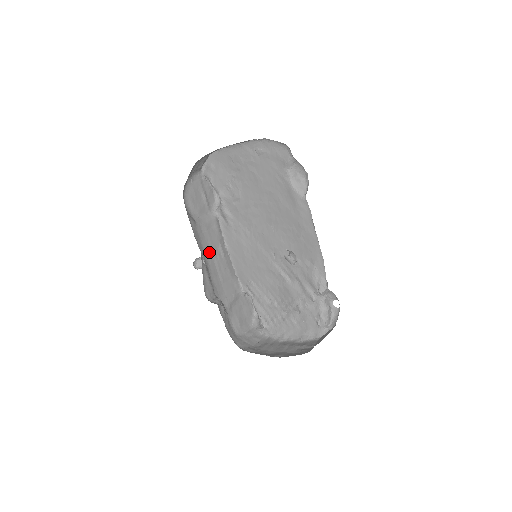
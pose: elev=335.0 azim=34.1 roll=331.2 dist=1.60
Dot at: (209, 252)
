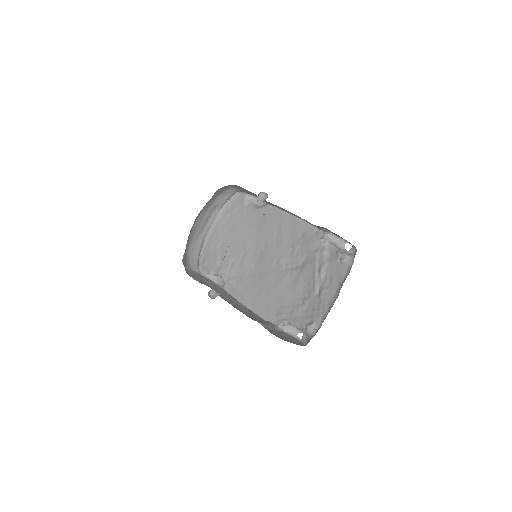
Dot at: occluded
